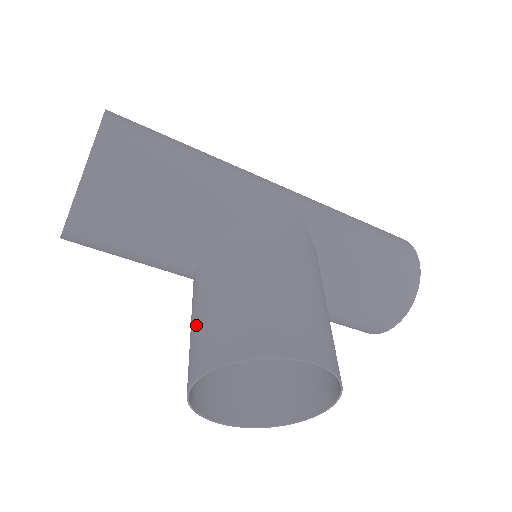
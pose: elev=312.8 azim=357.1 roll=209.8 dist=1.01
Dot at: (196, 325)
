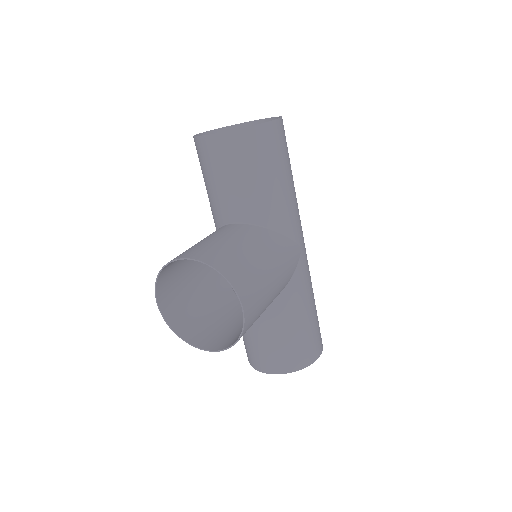
Dot at: (208, 242)
